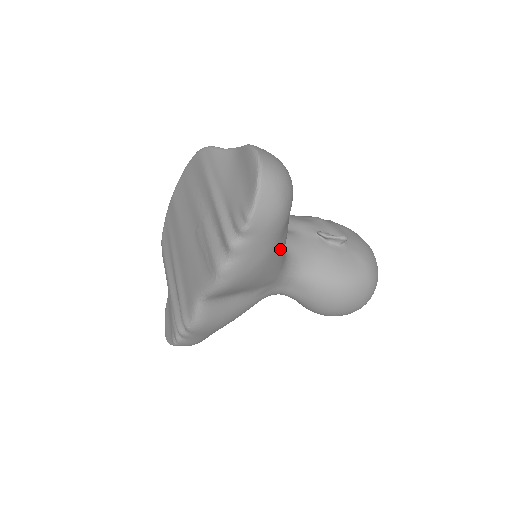
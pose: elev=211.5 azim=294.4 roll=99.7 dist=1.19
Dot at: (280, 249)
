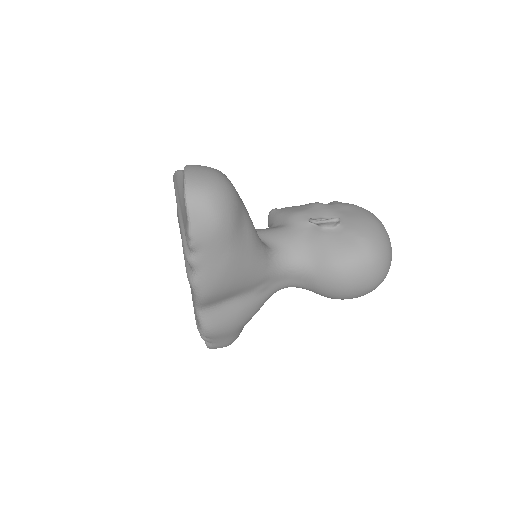
Dot at: (247, 251)
